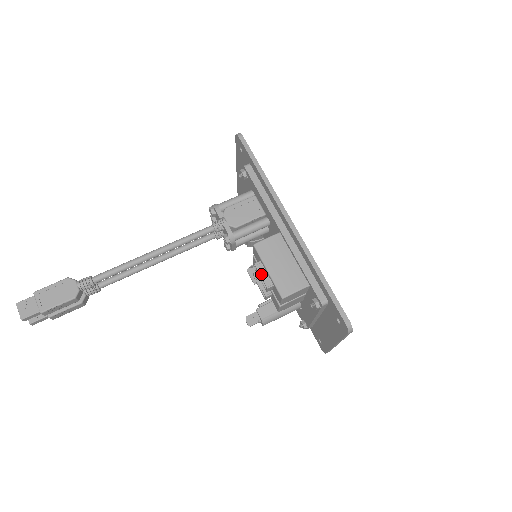
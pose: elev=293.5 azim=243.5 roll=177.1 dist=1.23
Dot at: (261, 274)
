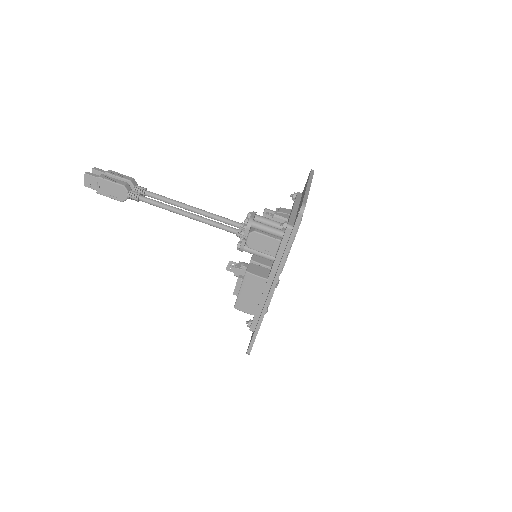
Dot at: (236, 286)
